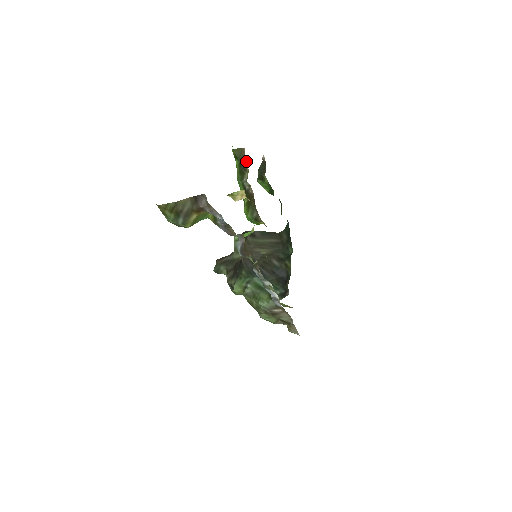
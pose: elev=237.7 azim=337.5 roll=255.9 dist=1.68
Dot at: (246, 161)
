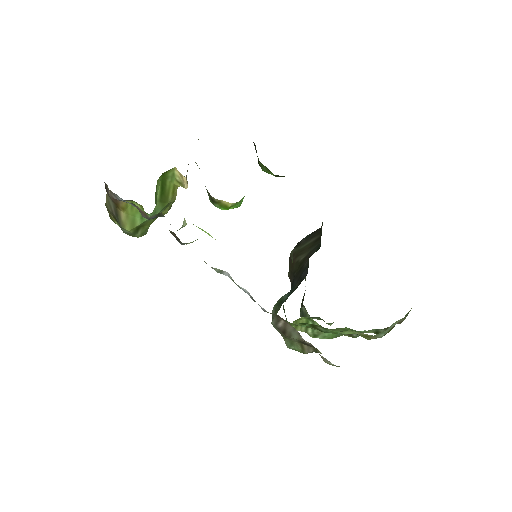
Dot at: occluded
